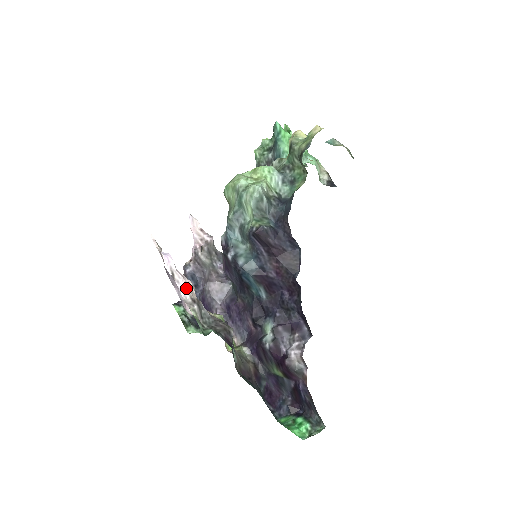
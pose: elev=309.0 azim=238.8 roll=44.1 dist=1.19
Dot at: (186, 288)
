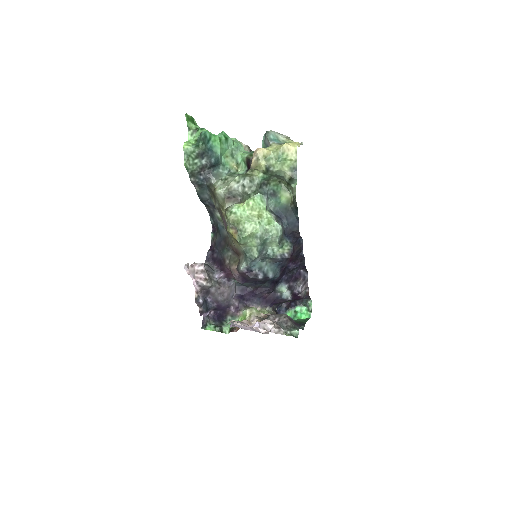
Dot at: (273, 327)
